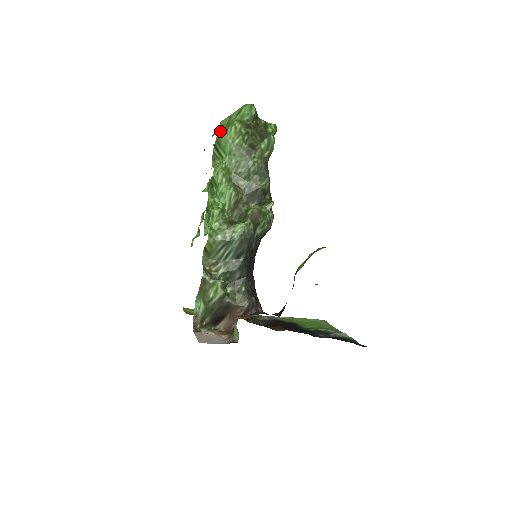
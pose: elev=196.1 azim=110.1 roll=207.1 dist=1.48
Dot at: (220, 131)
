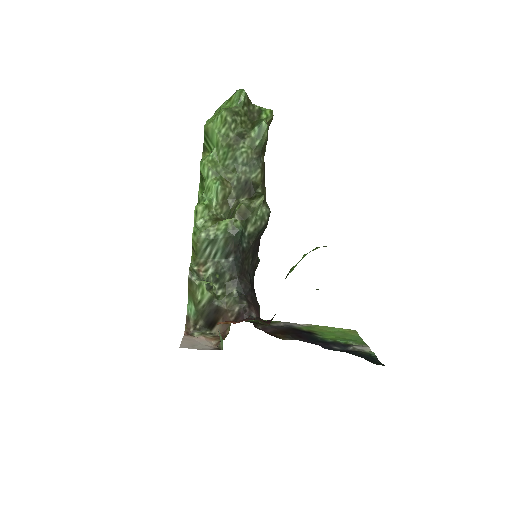
Dot at: (208, 121)
